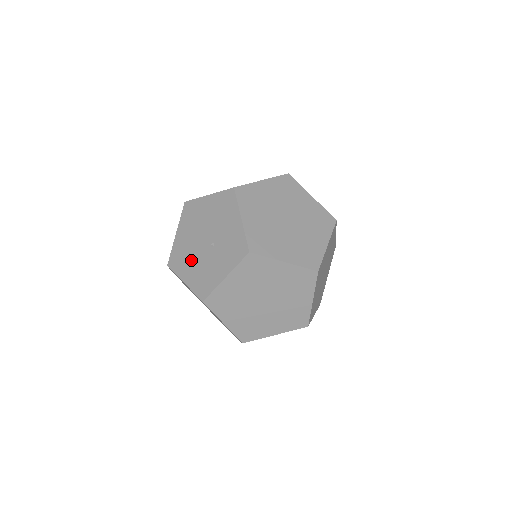
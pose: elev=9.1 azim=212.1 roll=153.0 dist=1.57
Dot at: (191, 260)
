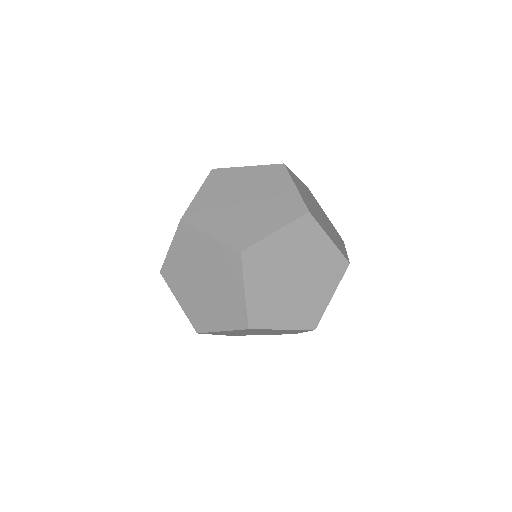
Dot at: occluded
